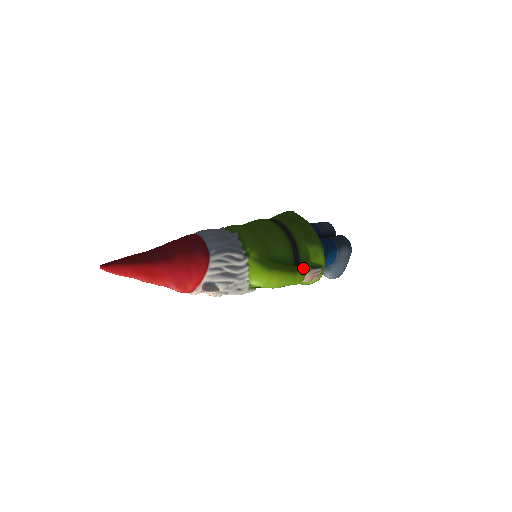
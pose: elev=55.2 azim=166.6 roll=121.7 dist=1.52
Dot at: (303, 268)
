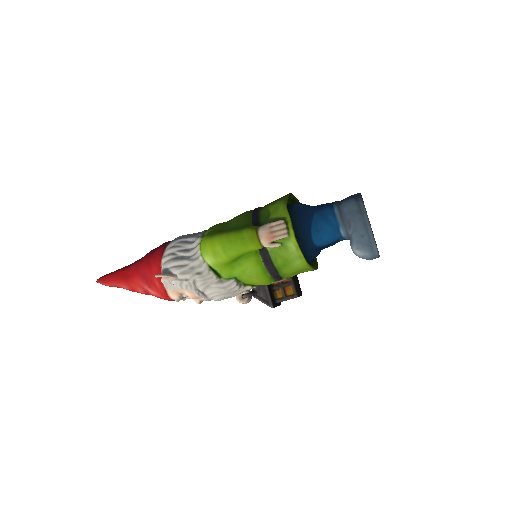
Dot at: (255, 226)
